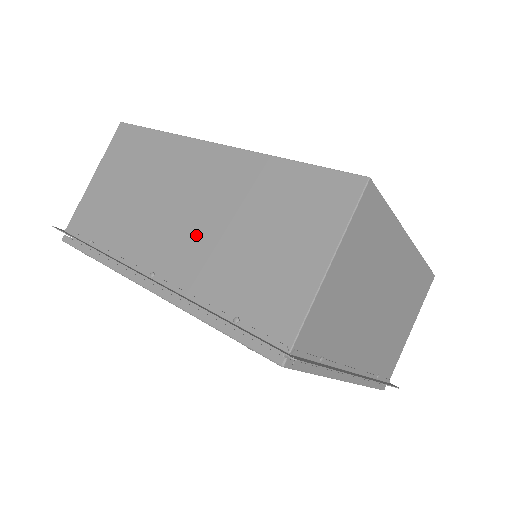
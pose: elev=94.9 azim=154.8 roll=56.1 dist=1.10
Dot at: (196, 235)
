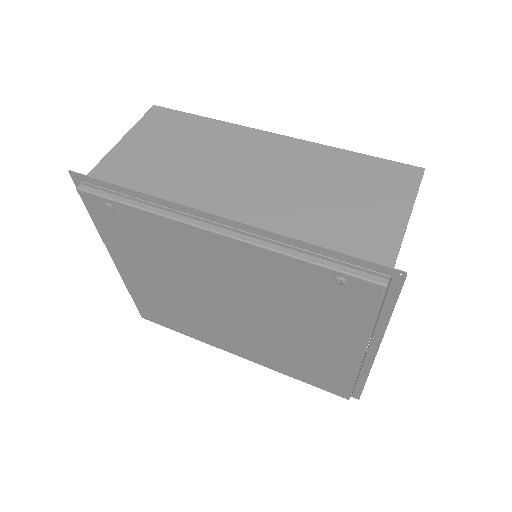
Dot at: (269, 193)
